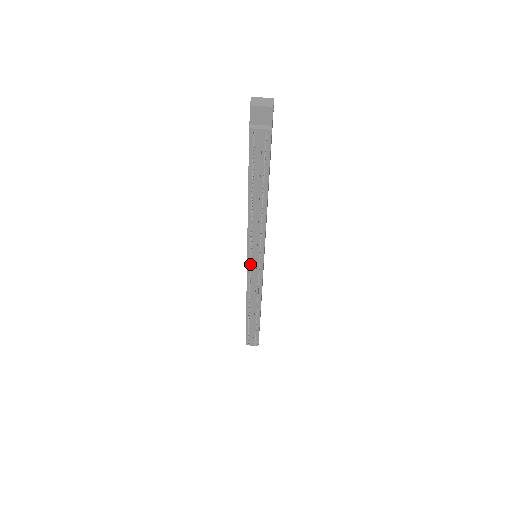
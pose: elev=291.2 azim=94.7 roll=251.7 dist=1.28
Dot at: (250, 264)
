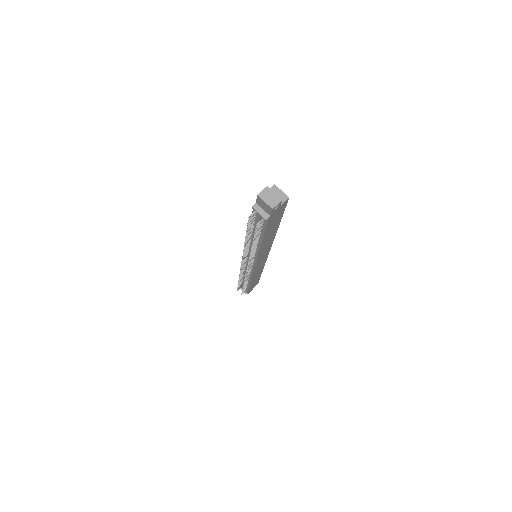
Dot at: (243, 261)
